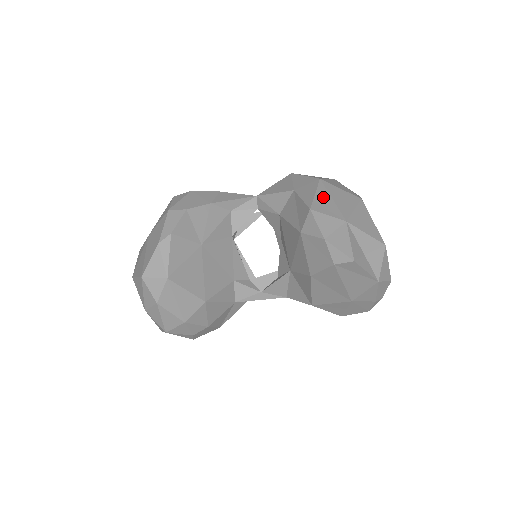
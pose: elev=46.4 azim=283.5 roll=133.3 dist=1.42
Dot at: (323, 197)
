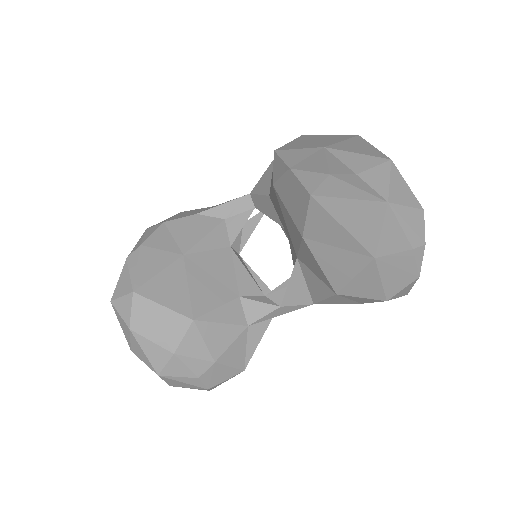
Dot at: (299, 142)
